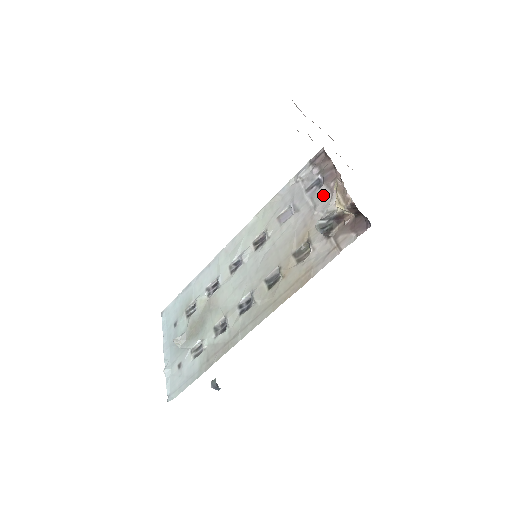
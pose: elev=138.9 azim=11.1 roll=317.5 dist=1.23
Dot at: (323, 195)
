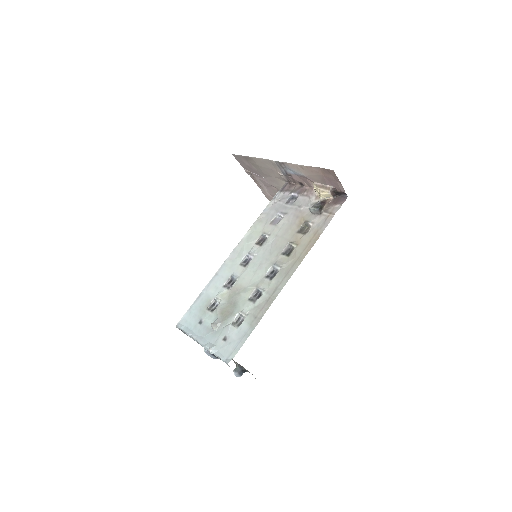
Dot at: (302, 200)
